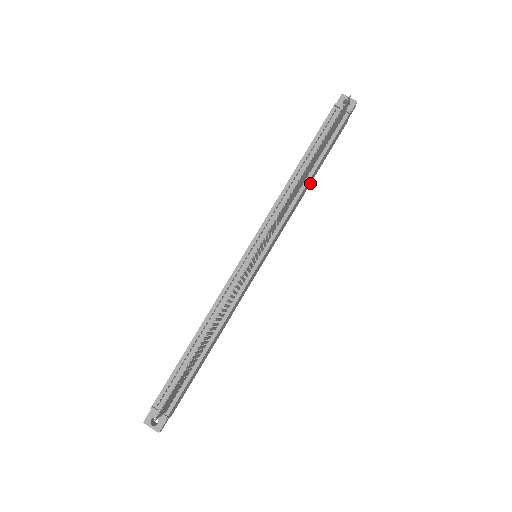
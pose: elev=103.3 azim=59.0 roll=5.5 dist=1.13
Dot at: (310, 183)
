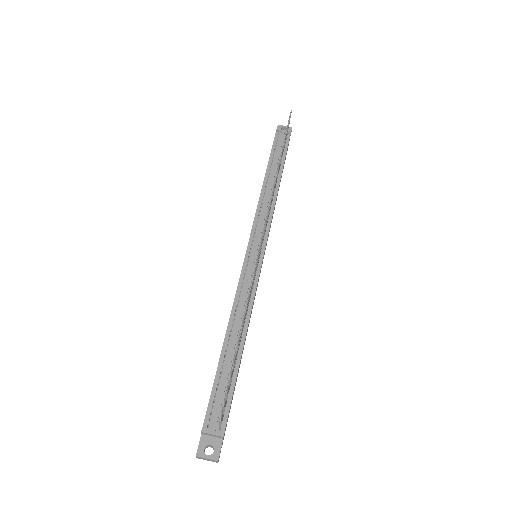
Dot at: (277, 195)
